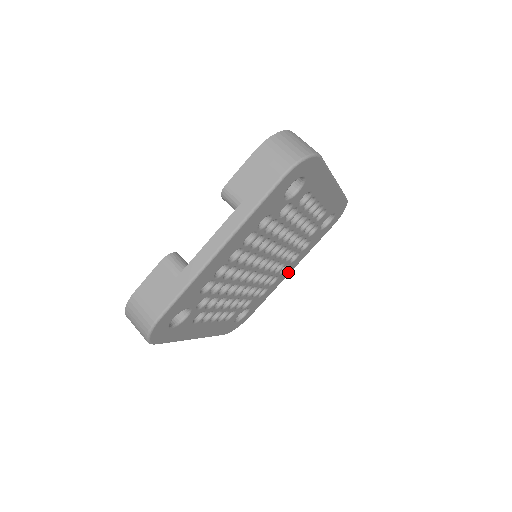
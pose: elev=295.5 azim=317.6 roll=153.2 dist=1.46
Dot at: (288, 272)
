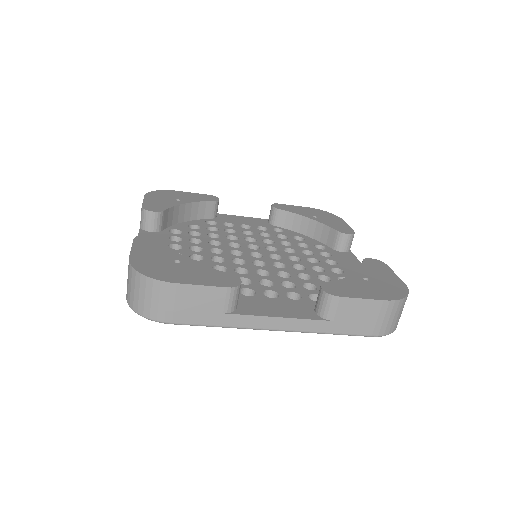
Dot at: occluded
